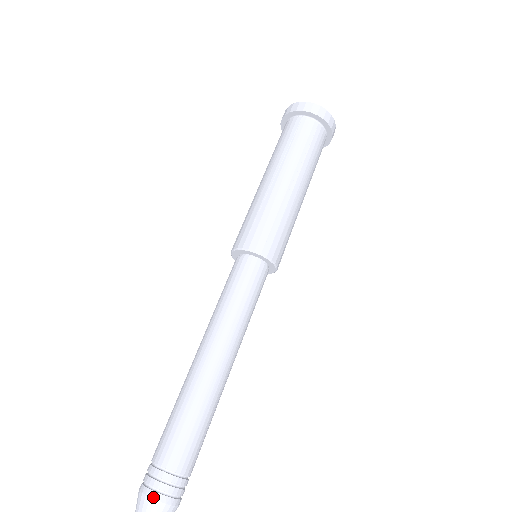
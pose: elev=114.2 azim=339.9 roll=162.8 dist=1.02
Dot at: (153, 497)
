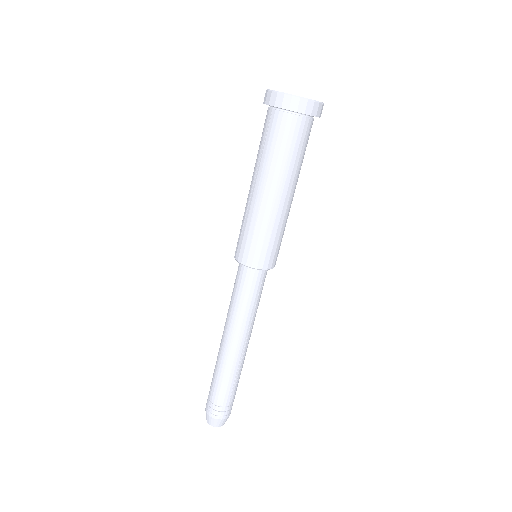
Dot at: (208, 414)
